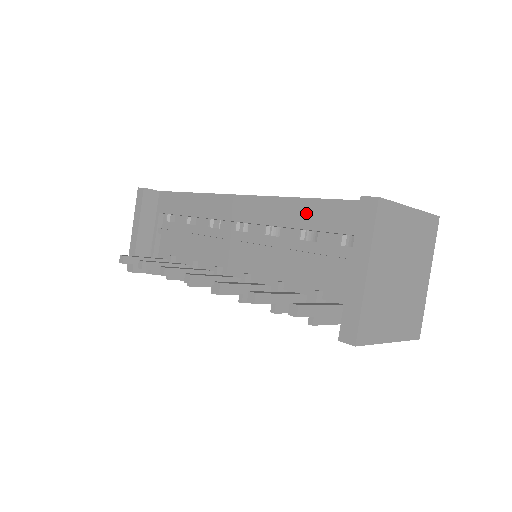
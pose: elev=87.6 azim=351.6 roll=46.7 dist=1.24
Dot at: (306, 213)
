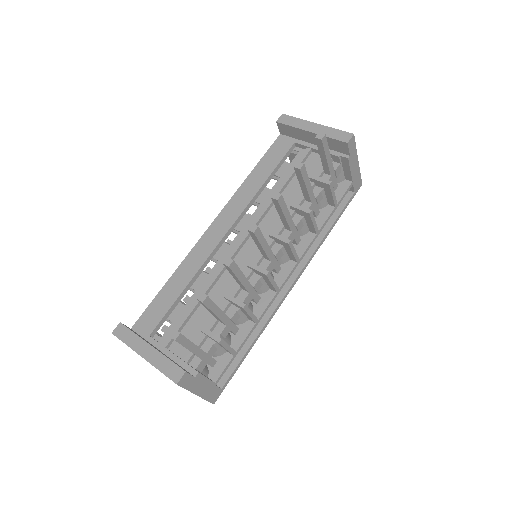
Dot at: (259, 174)
